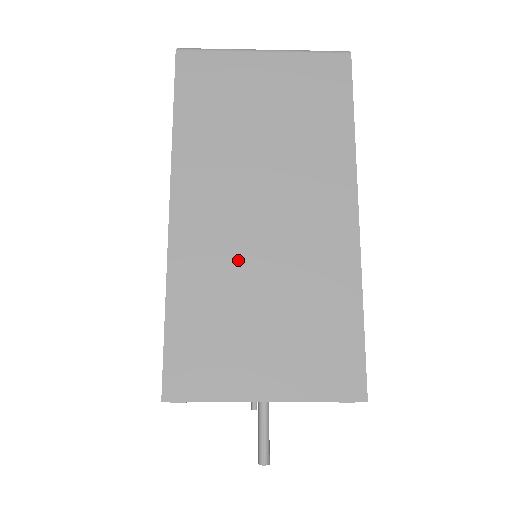
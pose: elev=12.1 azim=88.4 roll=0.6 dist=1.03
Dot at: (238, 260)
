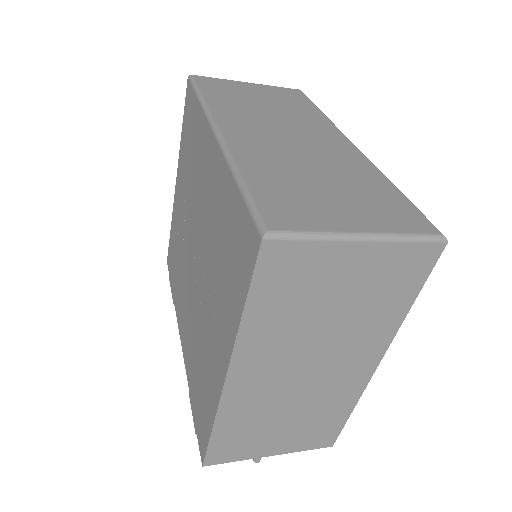
Dot at: (276, 400)
